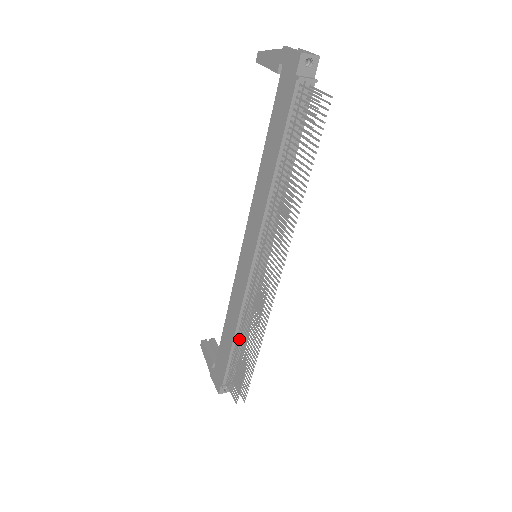
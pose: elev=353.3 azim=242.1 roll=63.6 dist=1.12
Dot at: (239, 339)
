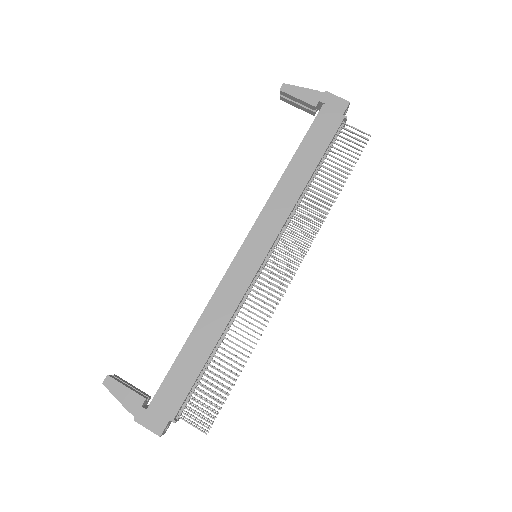
Dot at: (214, 351)
